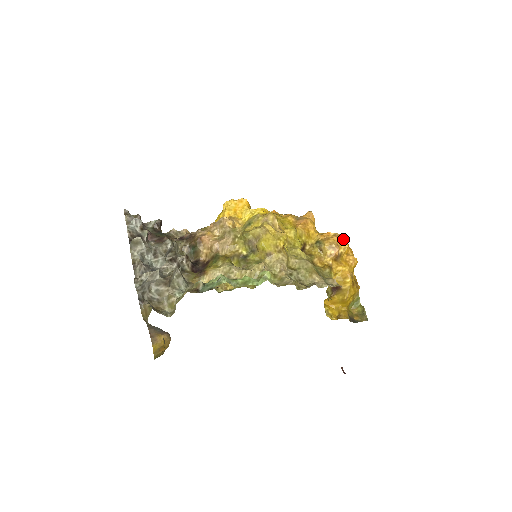
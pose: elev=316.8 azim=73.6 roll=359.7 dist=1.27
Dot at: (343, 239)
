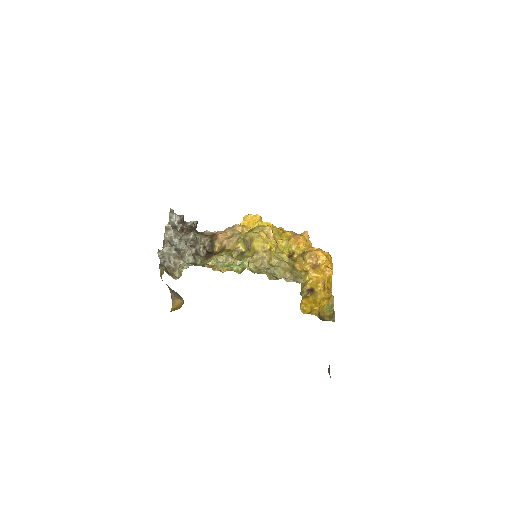
Dot at: (323, 254)
